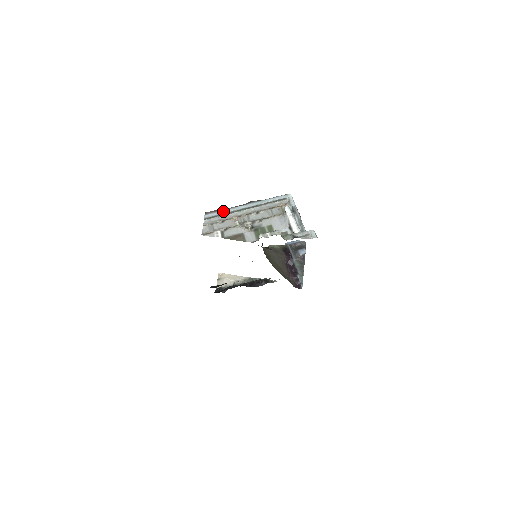
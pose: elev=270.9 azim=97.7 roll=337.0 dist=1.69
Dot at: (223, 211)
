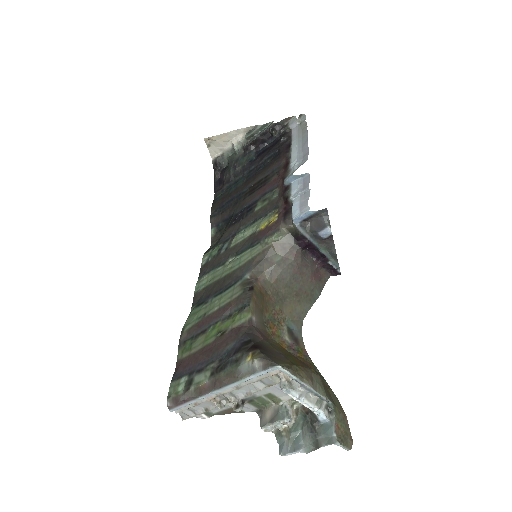
Dot at: (190, 402)
